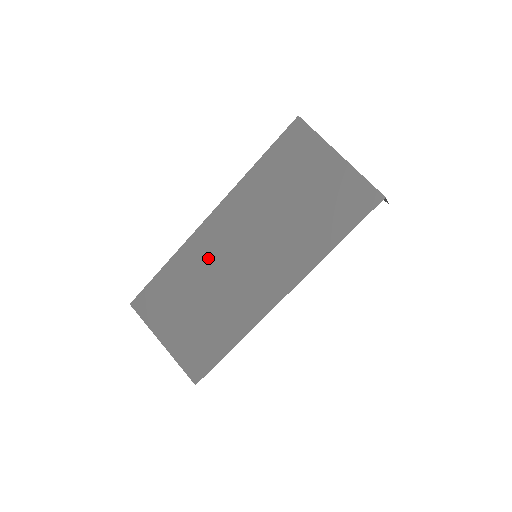
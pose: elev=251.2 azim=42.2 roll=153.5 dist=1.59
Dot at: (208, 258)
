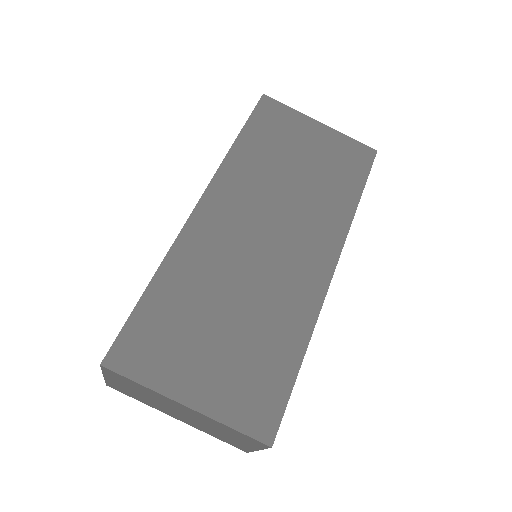
Dot at: (218, 252)
